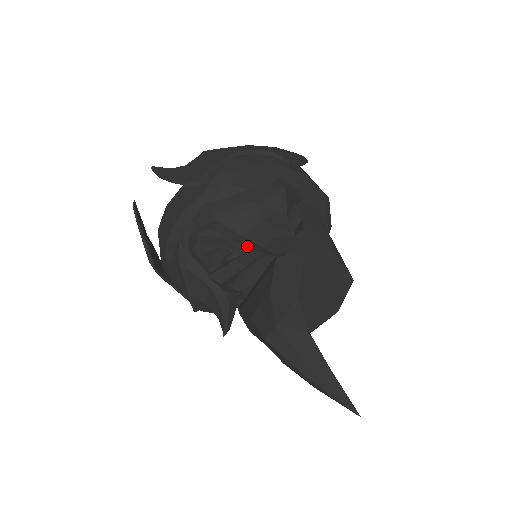
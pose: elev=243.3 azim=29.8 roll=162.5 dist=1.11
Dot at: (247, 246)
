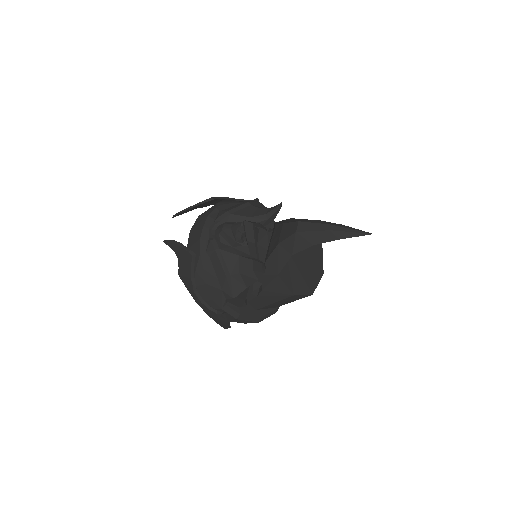
Dot at: occluded
